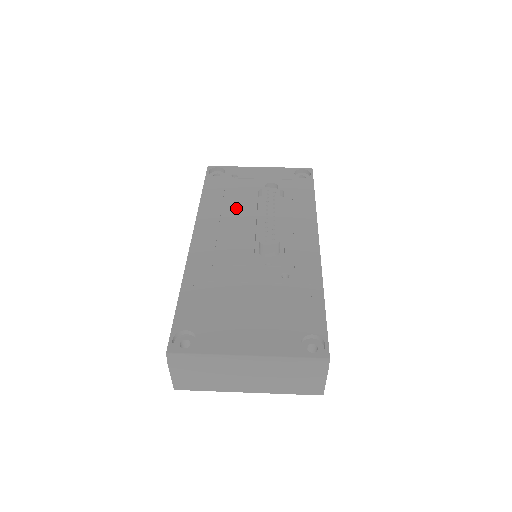
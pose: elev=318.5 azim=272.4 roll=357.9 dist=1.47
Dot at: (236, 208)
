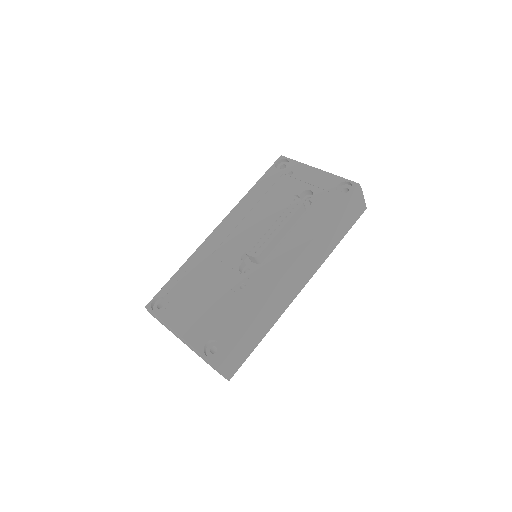
Dot at: (264, 209)
